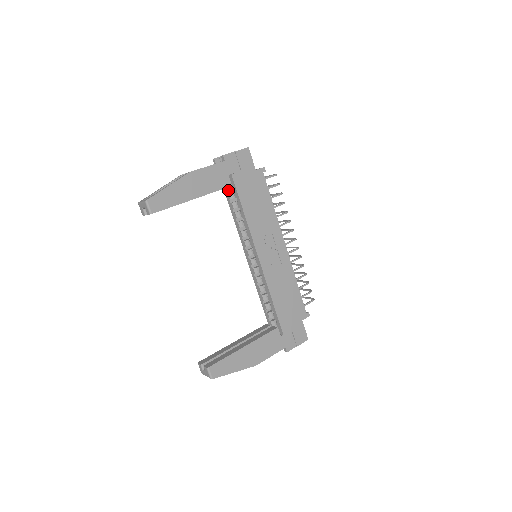
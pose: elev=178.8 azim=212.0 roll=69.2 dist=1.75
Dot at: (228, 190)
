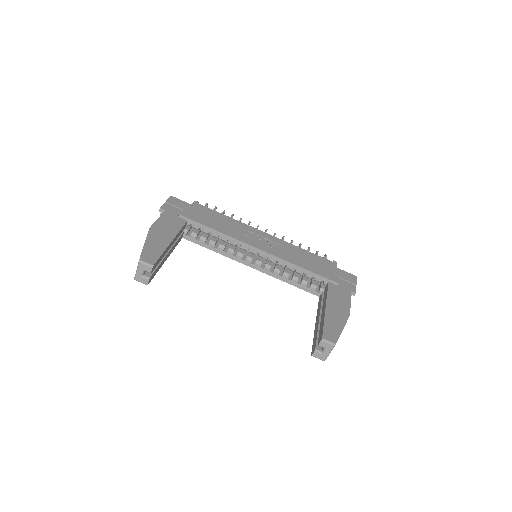
Dot at: (188, 235)
